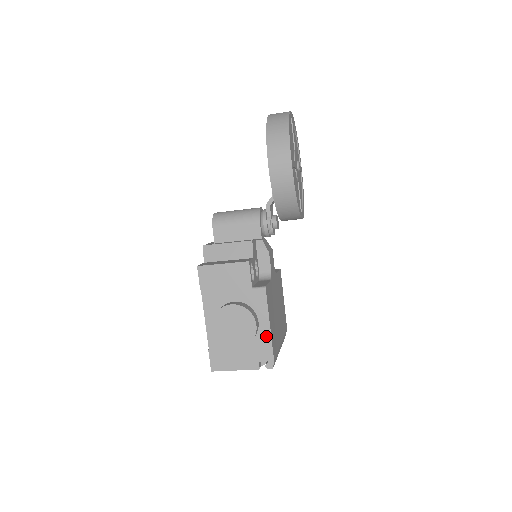
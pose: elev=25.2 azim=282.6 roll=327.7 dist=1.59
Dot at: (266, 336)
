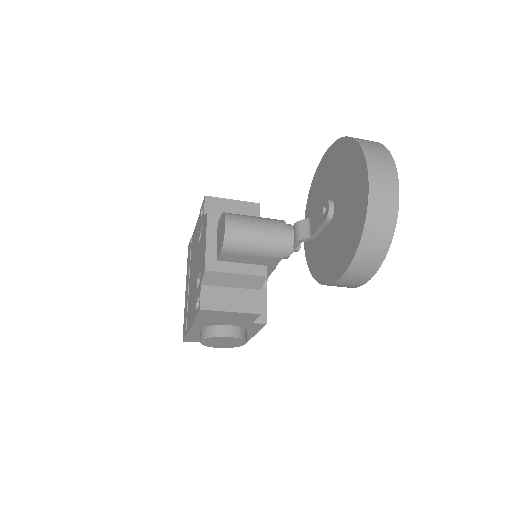
Dot at: (248, 337)
